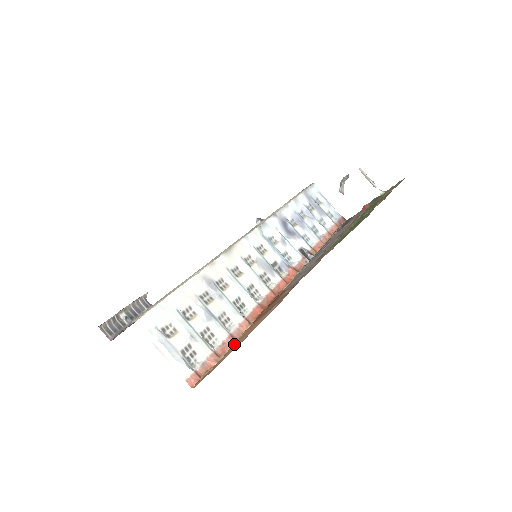
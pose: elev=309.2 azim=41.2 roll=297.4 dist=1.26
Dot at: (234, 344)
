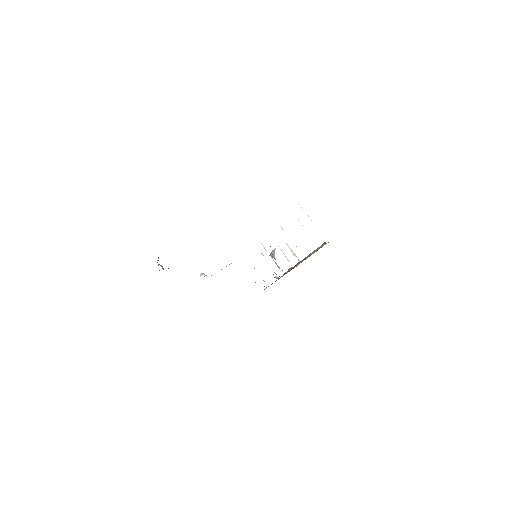
Dot at: occluded
